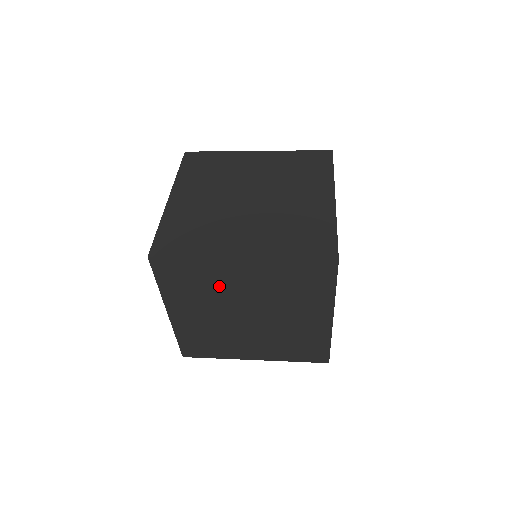
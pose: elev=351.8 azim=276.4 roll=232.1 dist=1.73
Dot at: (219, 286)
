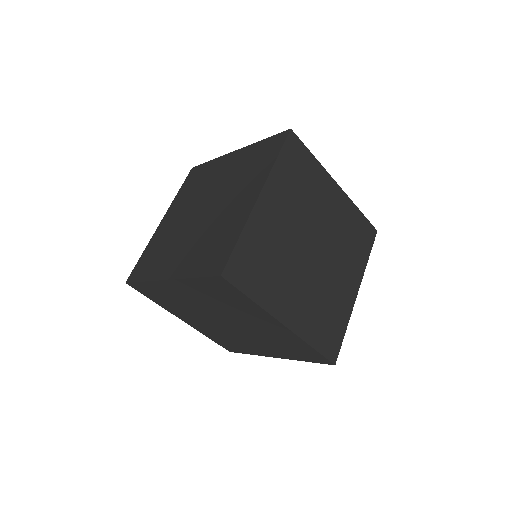
Dot at: (181, 300)
